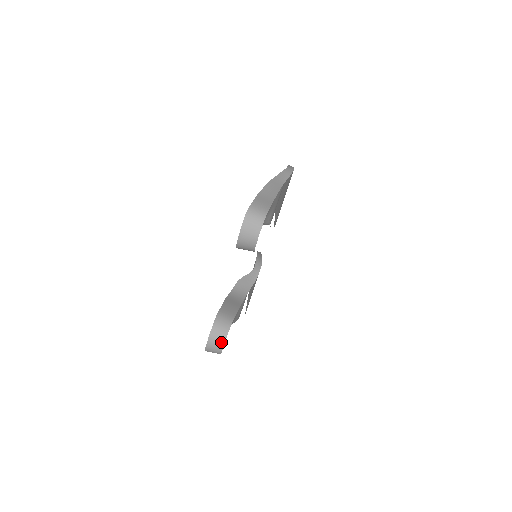
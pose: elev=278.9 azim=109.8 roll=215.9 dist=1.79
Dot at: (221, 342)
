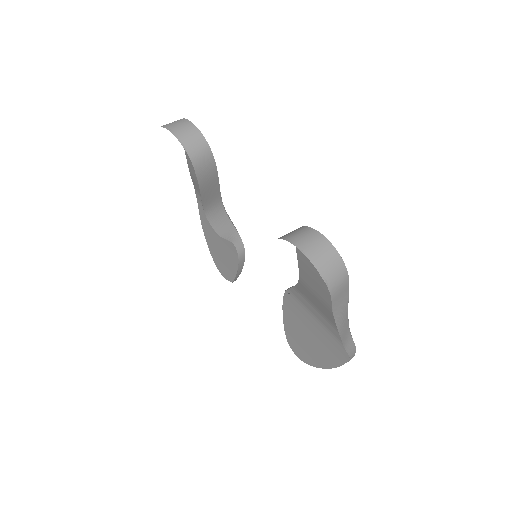
Dot at: (312, 234)
